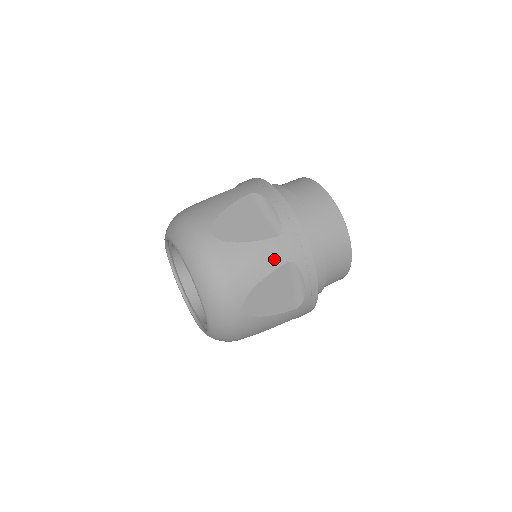
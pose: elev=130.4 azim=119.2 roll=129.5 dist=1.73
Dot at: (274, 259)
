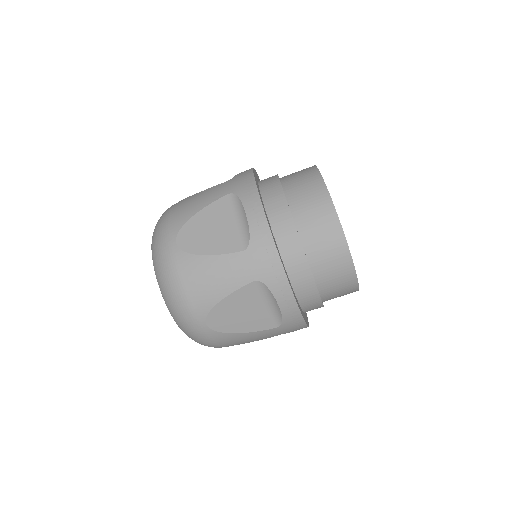
Dot at: (267, 337)
